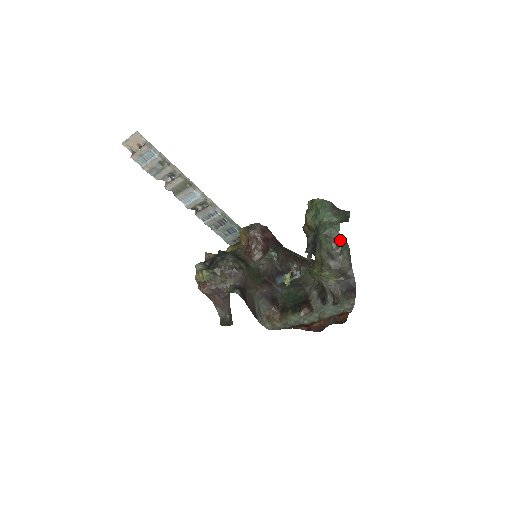
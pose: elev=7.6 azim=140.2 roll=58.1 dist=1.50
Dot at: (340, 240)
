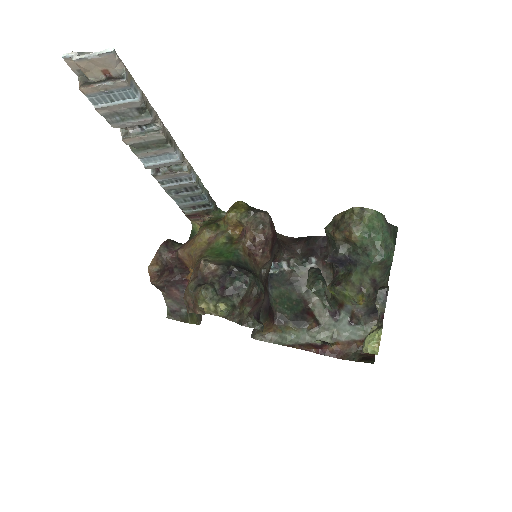
Dot at: (389, 266)
